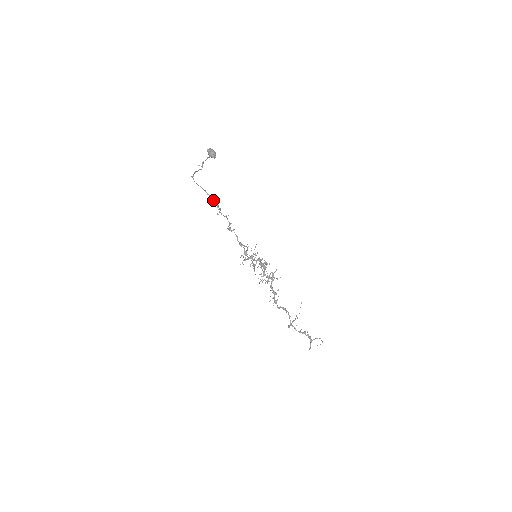
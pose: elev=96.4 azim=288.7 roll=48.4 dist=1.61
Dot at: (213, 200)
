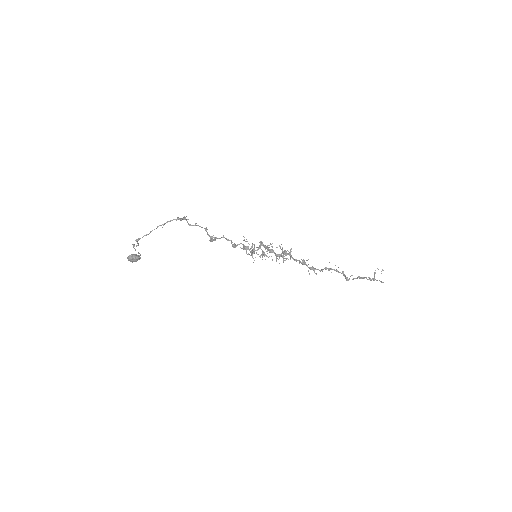
Dot at: (172, 220)
